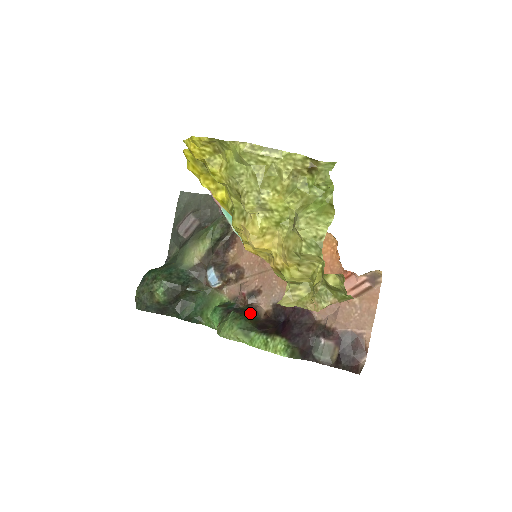
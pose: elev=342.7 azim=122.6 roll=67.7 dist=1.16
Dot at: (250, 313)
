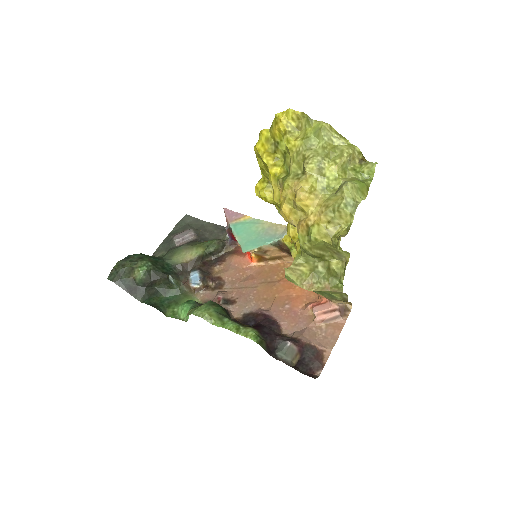
Dot at: (225, 309)
